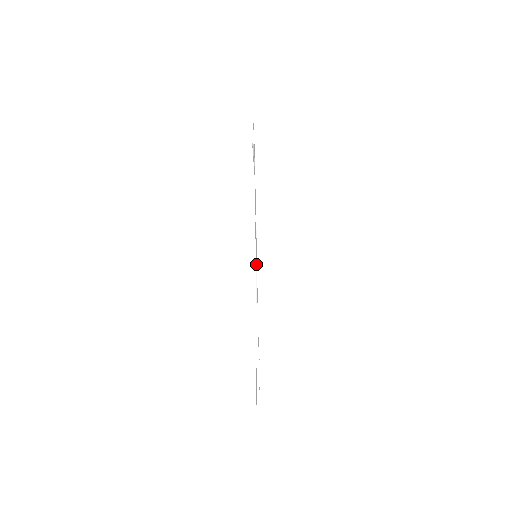
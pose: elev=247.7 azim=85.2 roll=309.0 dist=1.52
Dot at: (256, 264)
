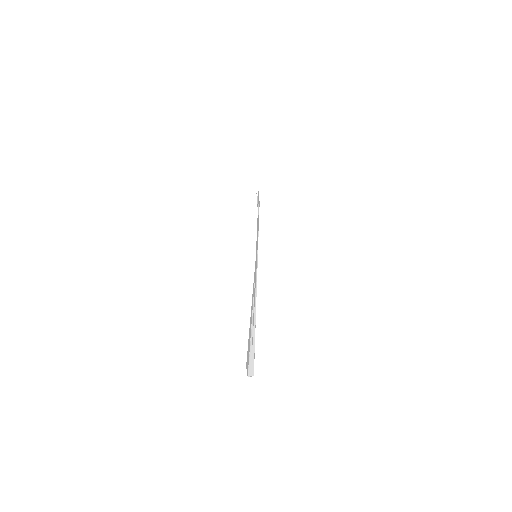
Dot at: occluded
